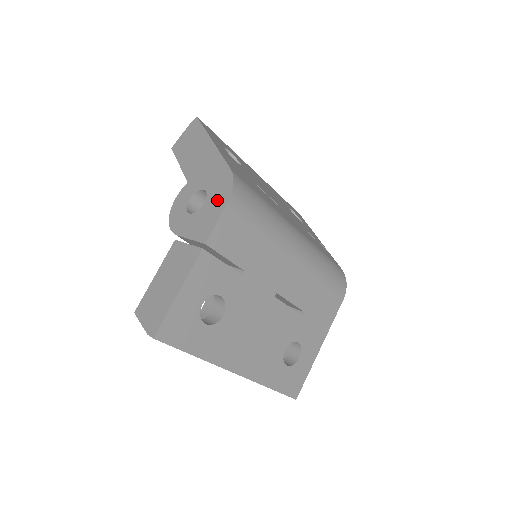
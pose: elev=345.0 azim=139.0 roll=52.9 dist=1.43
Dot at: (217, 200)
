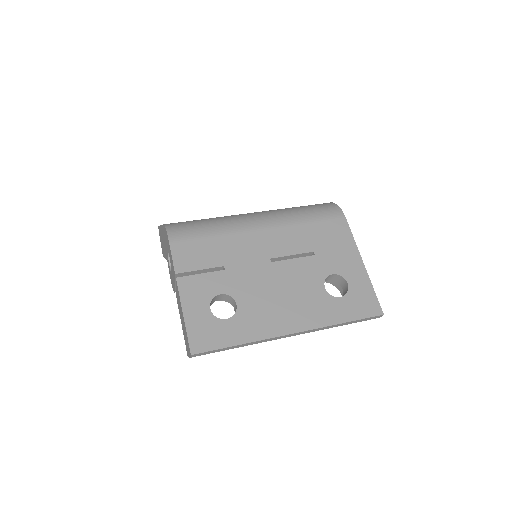
Dot at: (168, 247)
